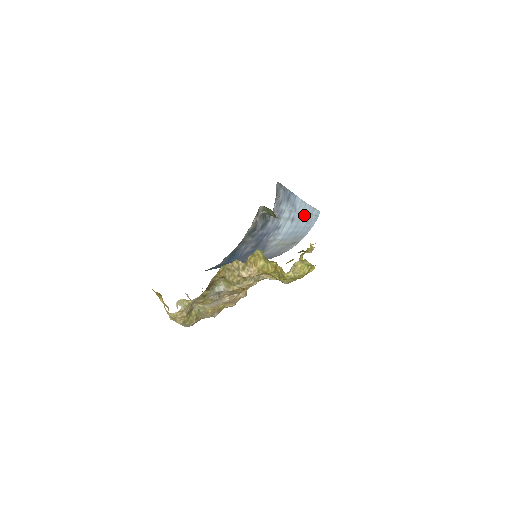
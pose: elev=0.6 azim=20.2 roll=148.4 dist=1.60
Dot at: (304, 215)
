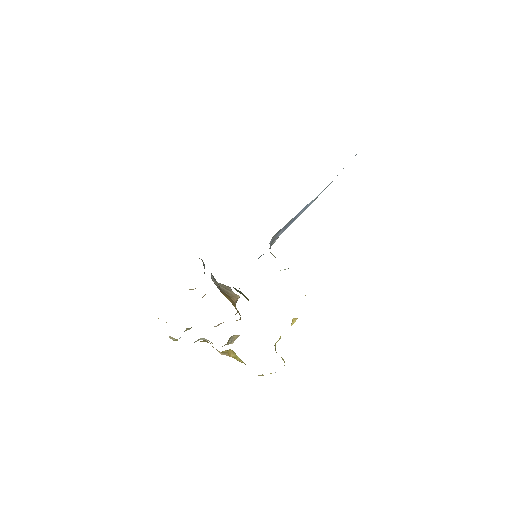
Dot at: occluded
